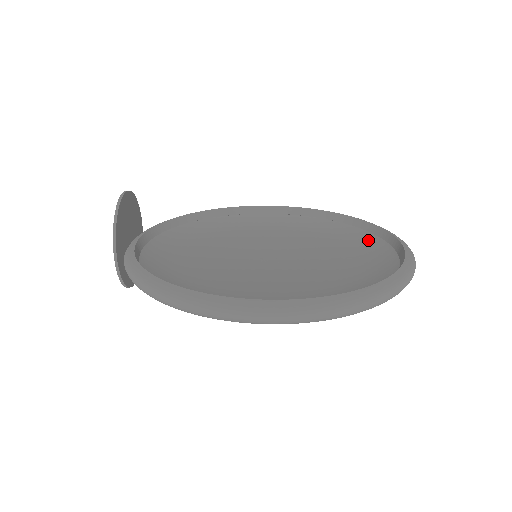
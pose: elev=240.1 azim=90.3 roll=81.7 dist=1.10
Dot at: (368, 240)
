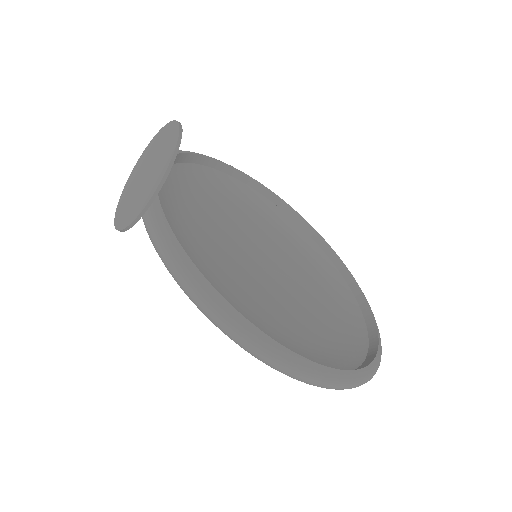
Dot at: (334, 275)
